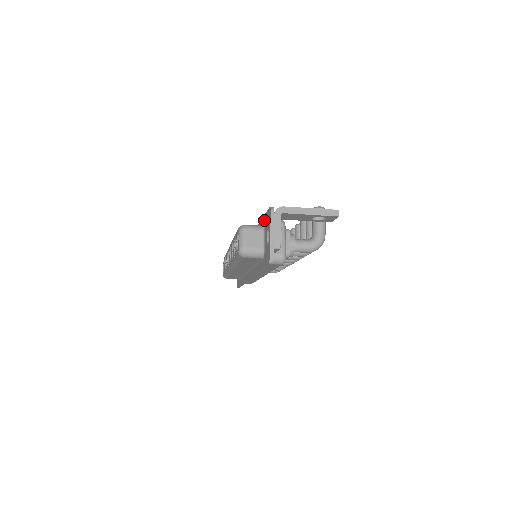
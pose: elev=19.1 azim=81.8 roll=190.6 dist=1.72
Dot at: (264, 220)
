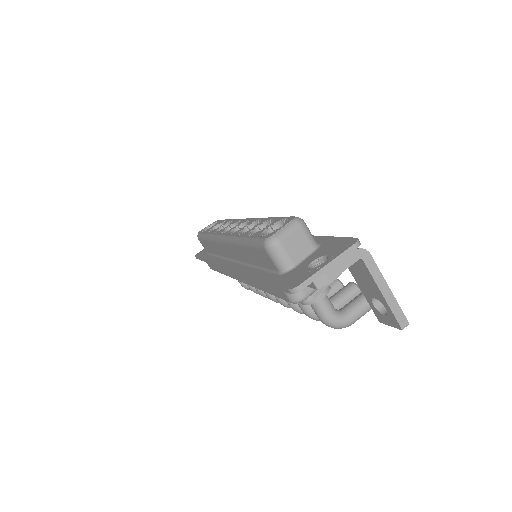
Dot at: (326, 240)
